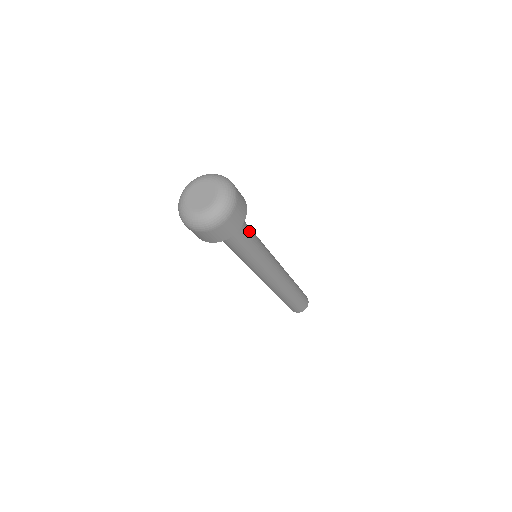
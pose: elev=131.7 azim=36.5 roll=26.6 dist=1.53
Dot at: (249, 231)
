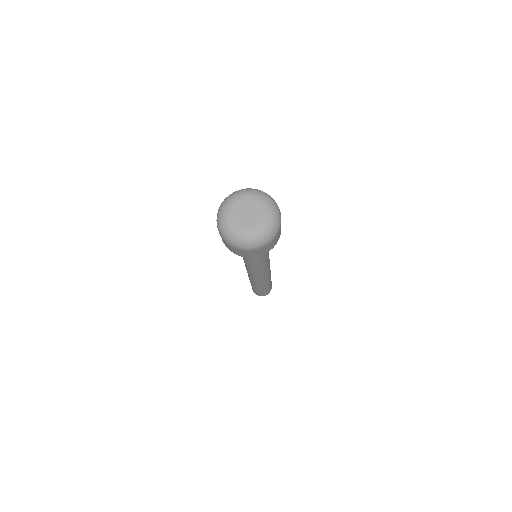
Dot at: occluded
